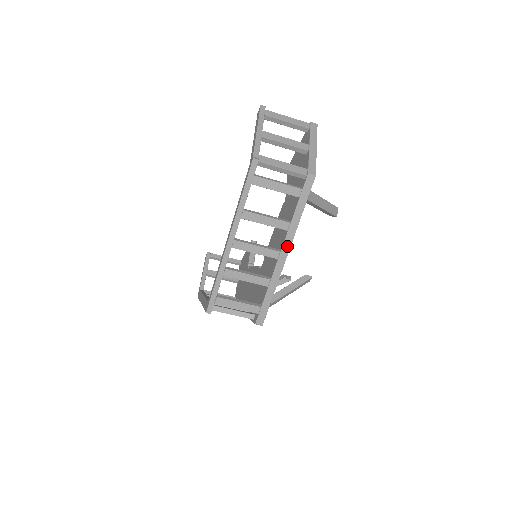
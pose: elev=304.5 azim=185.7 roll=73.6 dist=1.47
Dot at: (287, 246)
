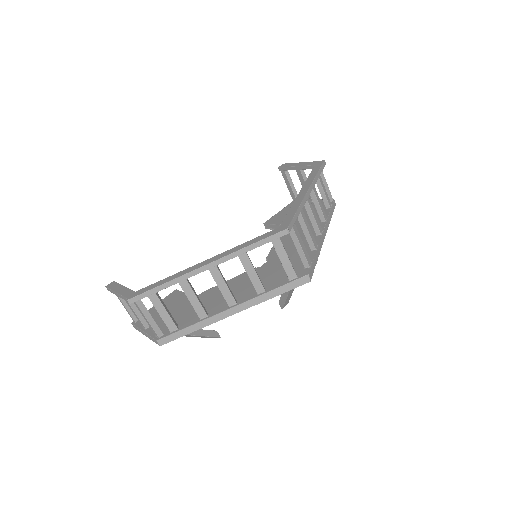
Dot at: (325, 230)
